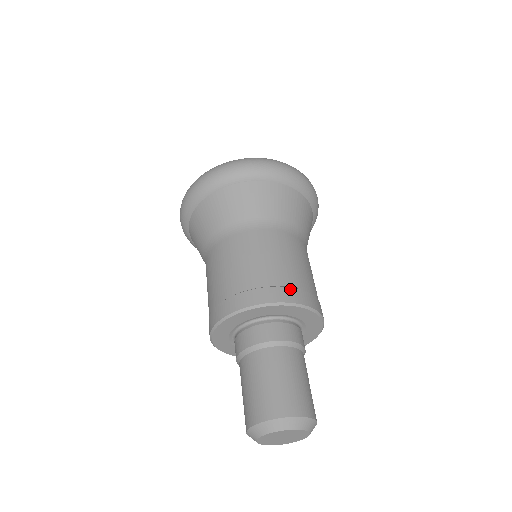
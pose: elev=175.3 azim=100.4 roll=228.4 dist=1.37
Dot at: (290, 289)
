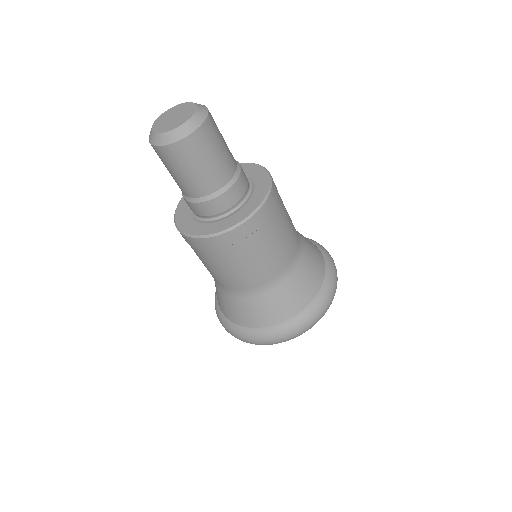
Dot at: occluded
